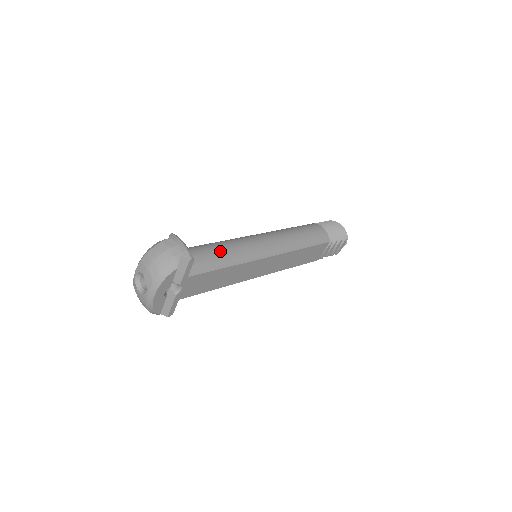
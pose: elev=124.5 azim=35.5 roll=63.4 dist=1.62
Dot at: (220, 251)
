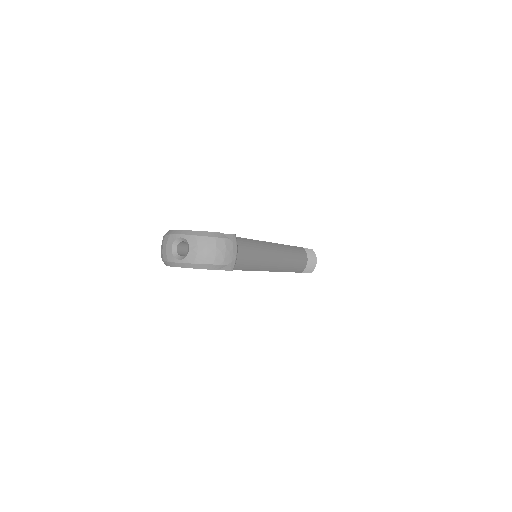
Dot at: (246, 256)
